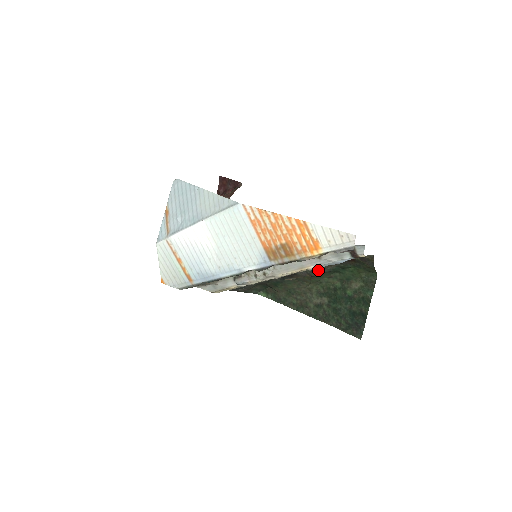
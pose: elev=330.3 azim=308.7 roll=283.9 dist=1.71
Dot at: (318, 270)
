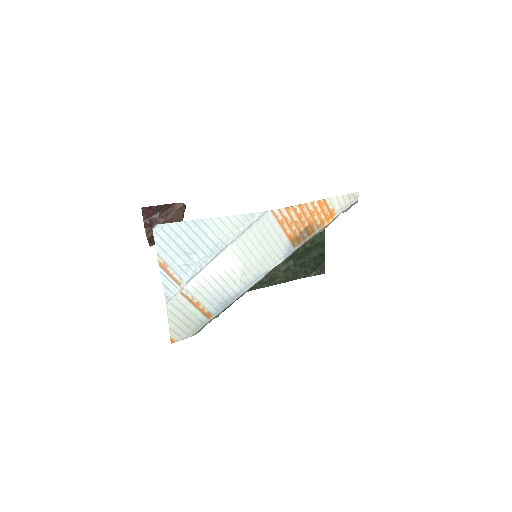
Dot at: occluded
